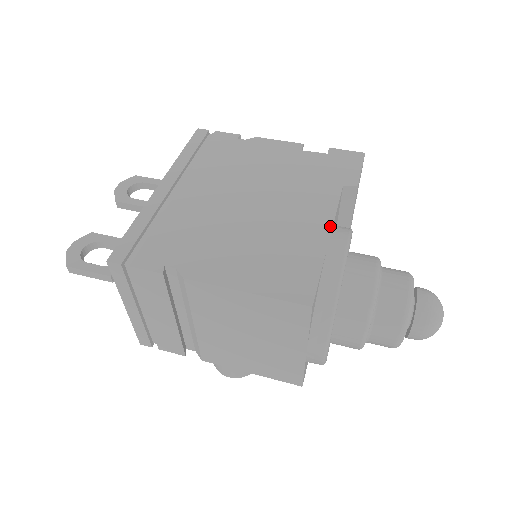
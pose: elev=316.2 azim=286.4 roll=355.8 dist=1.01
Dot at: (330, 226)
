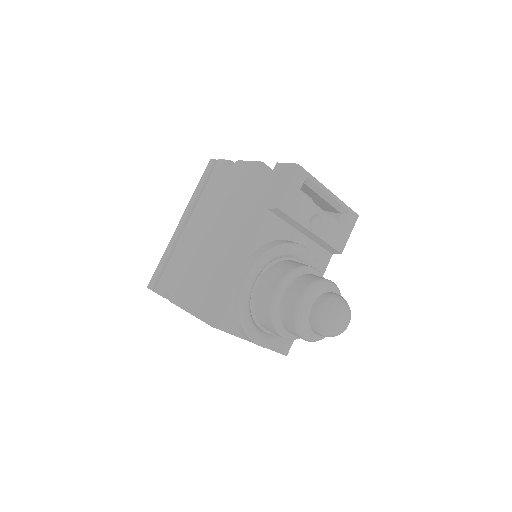
Dot at: (245, 254)
